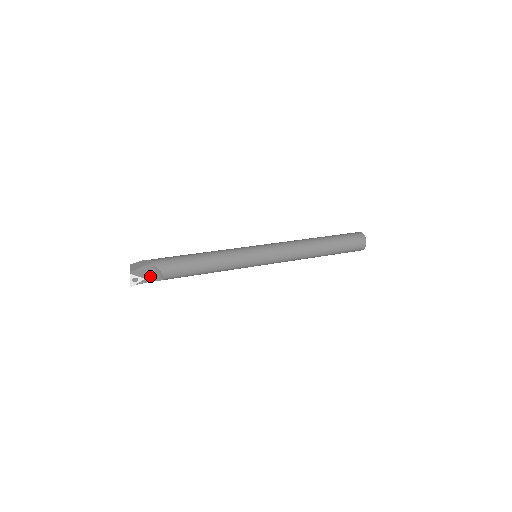
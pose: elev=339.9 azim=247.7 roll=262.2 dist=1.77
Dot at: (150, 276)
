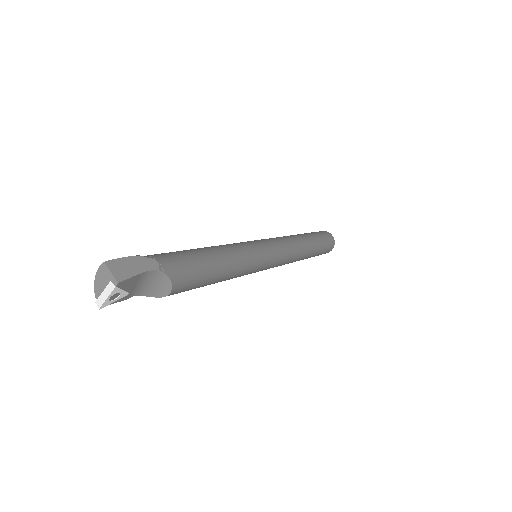
Dot at: (139, 288)
